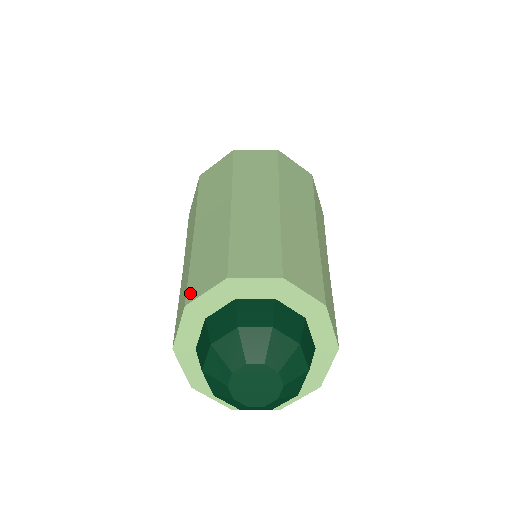
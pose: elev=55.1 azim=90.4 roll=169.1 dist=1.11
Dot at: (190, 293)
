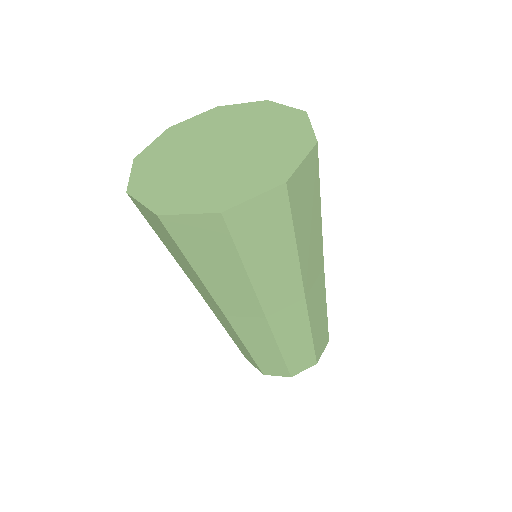
Dot at: (244, 356)
